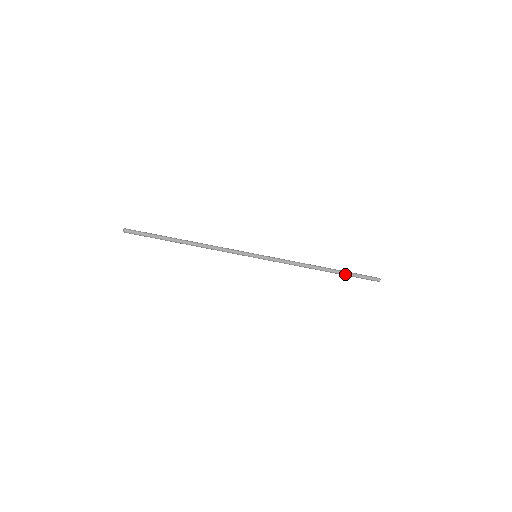
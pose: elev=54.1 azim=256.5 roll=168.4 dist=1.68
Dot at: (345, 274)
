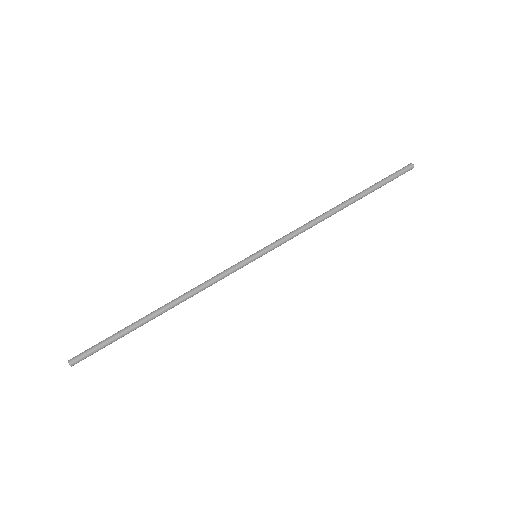
Dot at: (371, 189)
